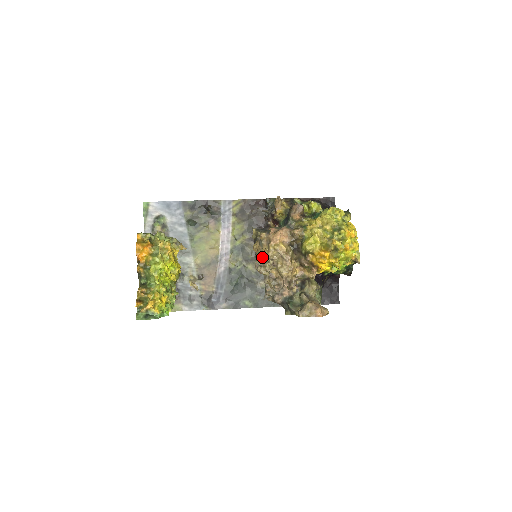
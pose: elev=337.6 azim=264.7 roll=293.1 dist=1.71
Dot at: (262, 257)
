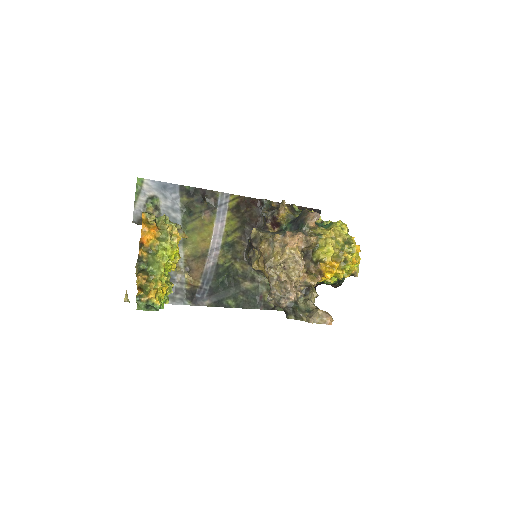
Dot at: (275, 259)
